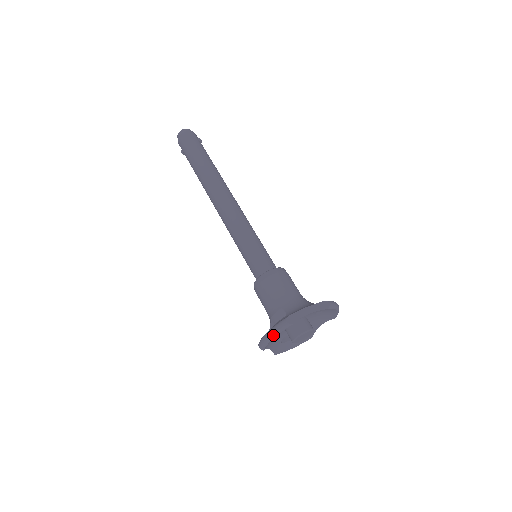
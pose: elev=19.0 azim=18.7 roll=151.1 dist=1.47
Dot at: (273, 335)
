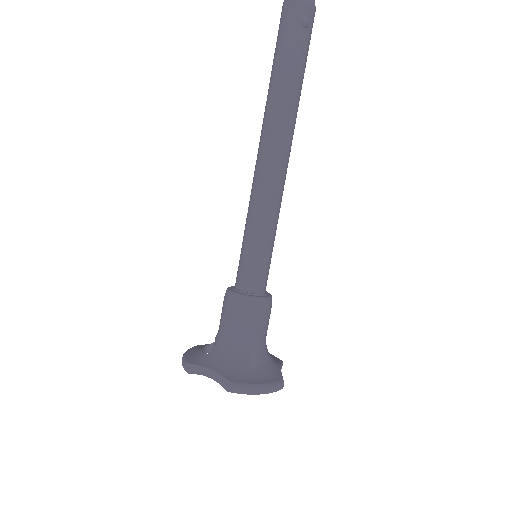
Dot at: occluded
